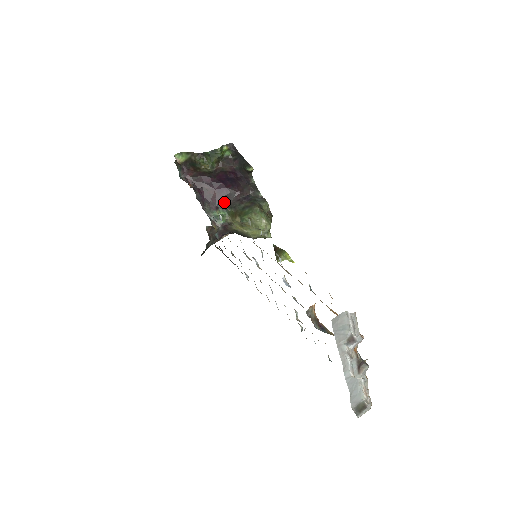
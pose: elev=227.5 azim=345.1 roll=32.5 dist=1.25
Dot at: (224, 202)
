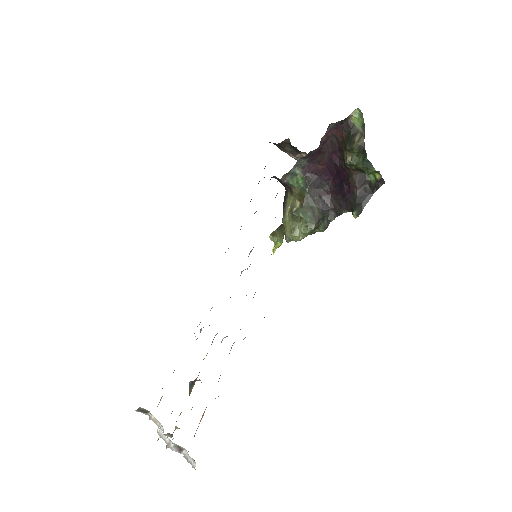
Dot at: (314, 181)
